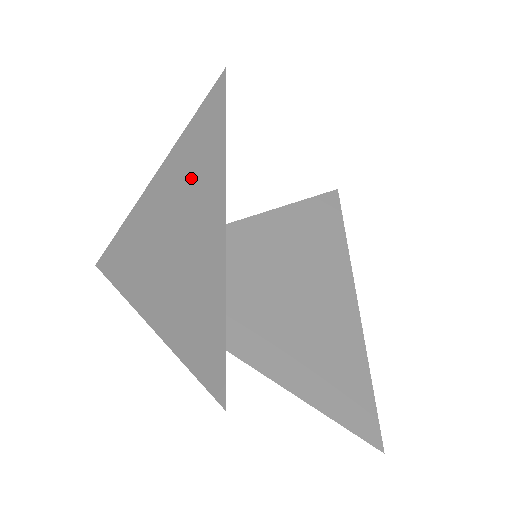
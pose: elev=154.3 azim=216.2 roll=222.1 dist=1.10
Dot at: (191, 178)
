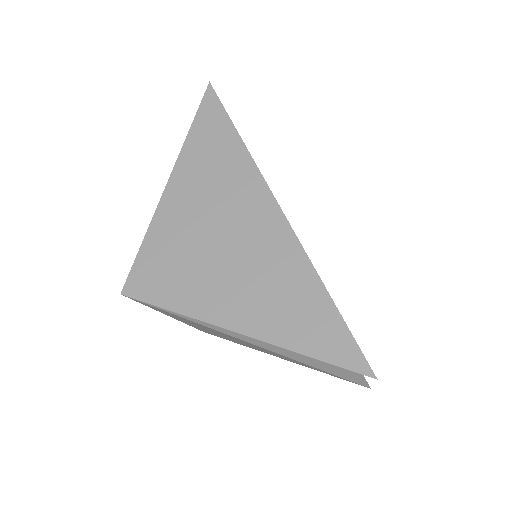
Dot at: (223, 193)
